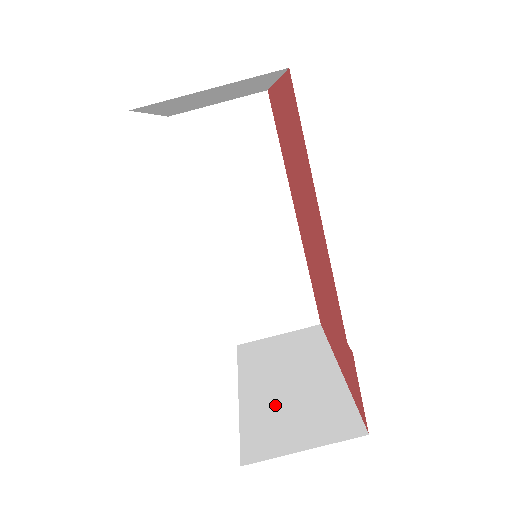
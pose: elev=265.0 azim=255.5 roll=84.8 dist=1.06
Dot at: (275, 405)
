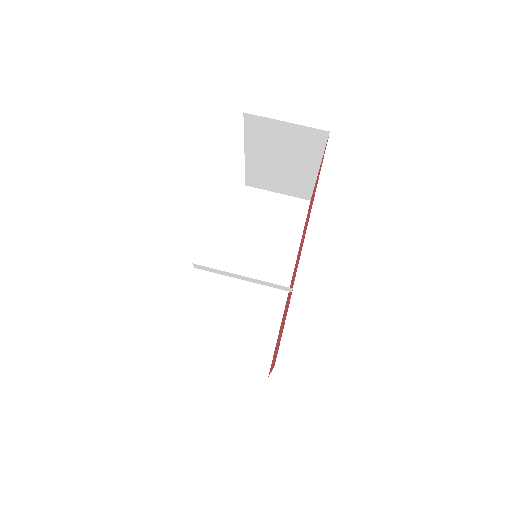
Dot at: occluded
